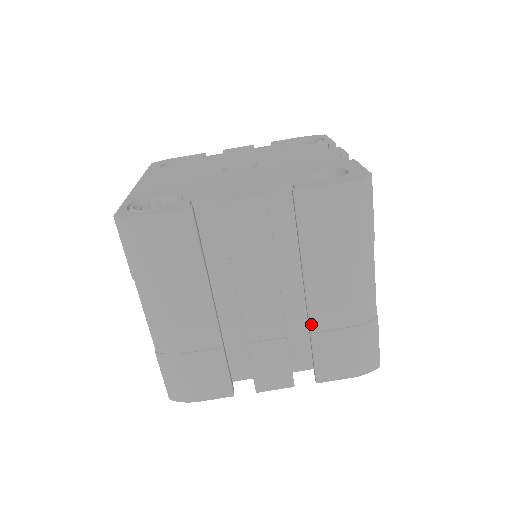
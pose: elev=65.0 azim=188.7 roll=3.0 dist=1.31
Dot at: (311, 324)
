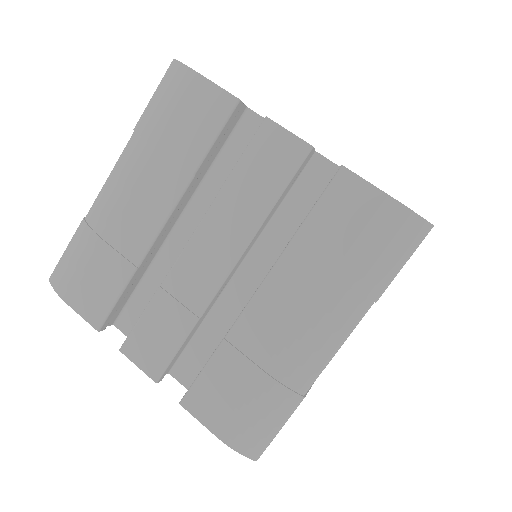
Dot at: (233, 328)
